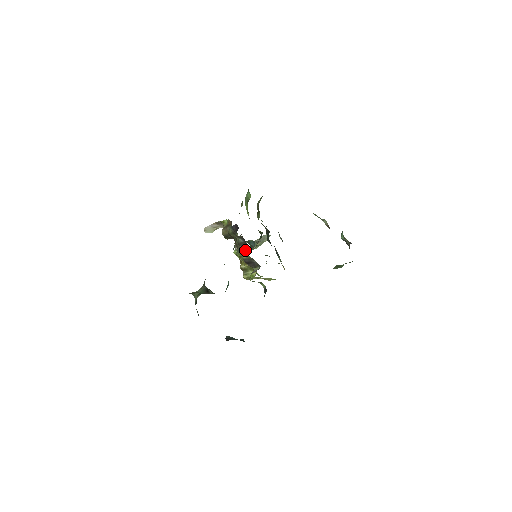
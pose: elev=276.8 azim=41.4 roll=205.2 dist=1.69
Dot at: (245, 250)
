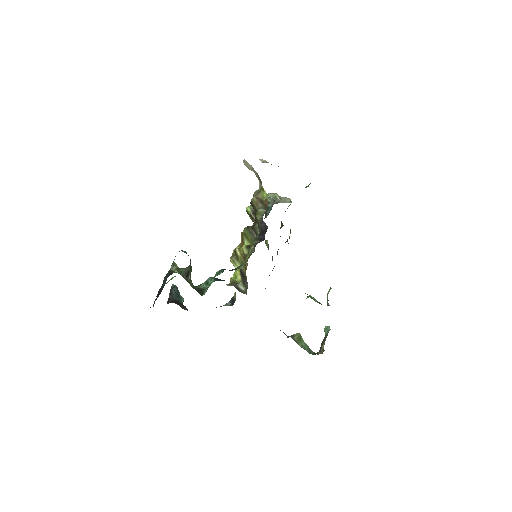
Dot at: occluded
